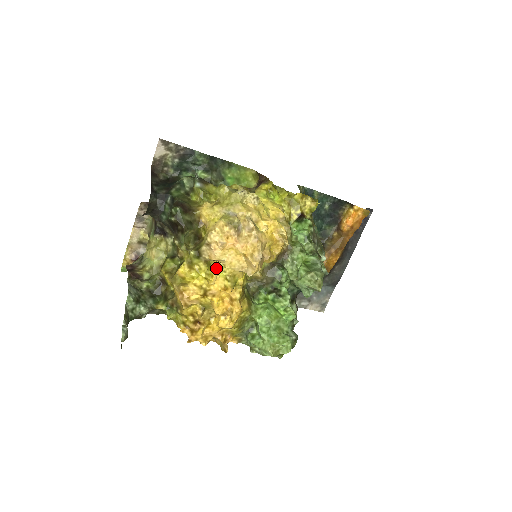
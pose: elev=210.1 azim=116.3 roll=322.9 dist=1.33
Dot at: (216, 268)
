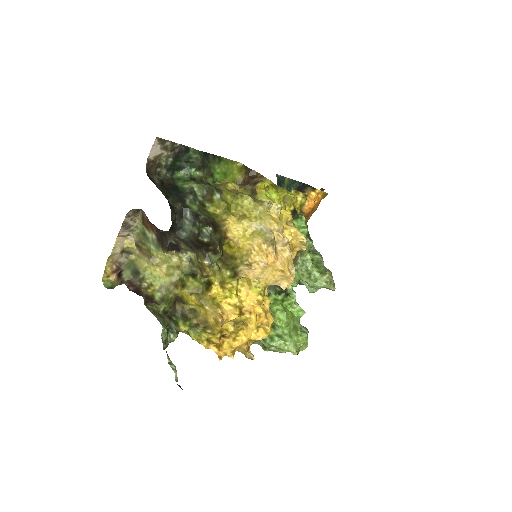
Dot at: (243, 282)
